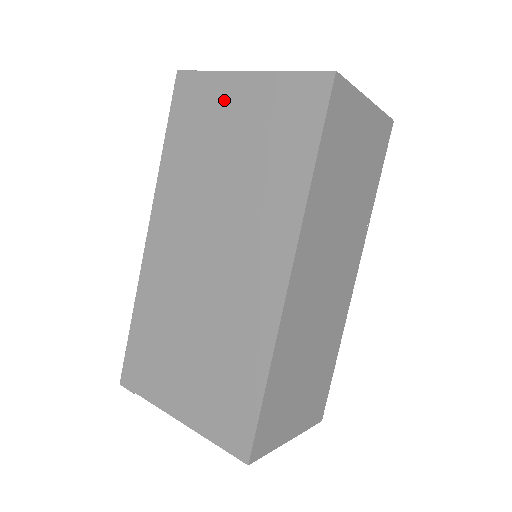
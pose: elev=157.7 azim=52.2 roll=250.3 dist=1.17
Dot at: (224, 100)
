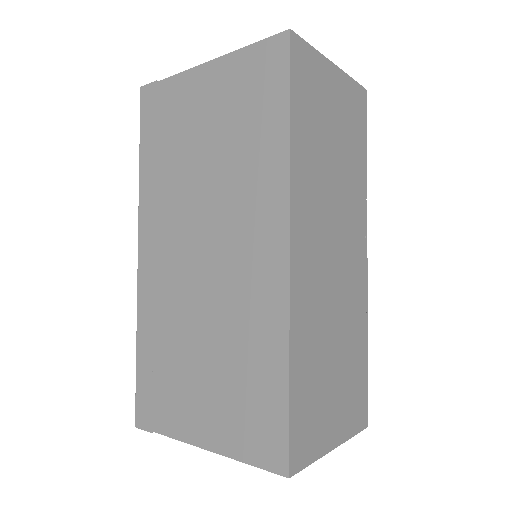
Dot at: (189, 97)
